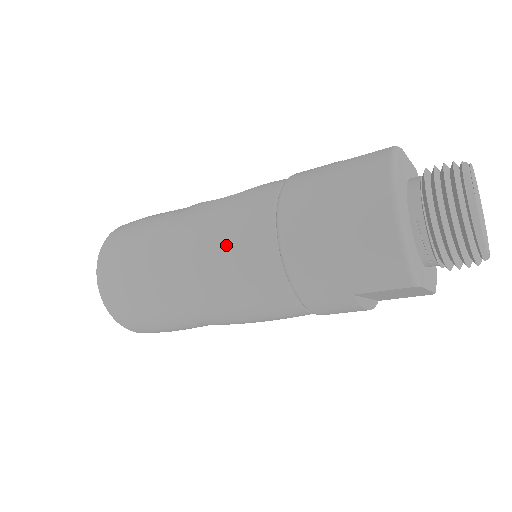
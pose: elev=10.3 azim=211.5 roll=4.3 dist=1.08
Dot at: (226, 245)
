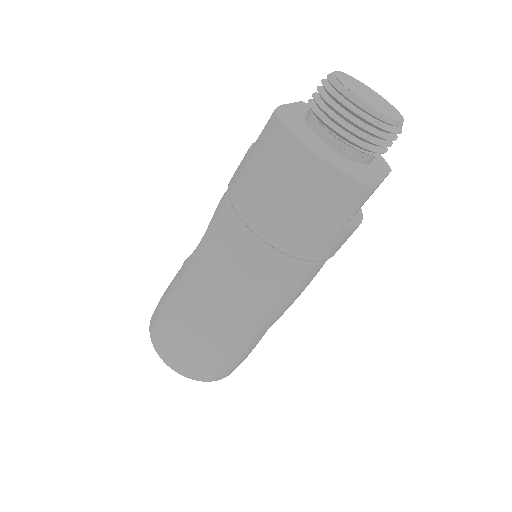
Dot at: (234, 274)
